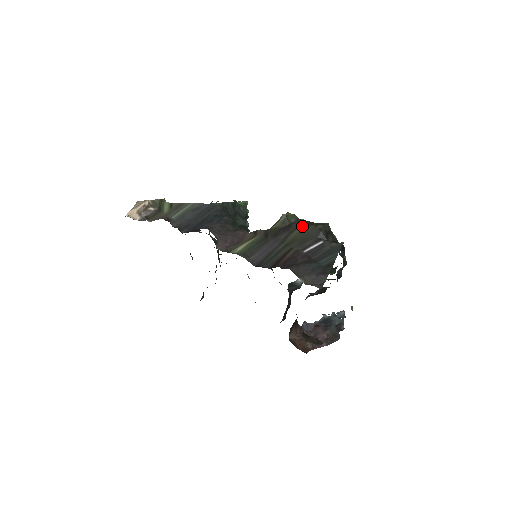
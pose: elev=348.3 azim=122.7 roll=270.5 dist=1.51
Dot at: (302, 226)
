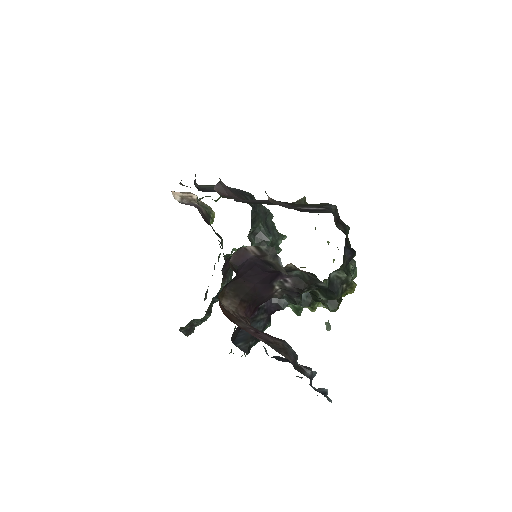
Dot at: (314, 204)
